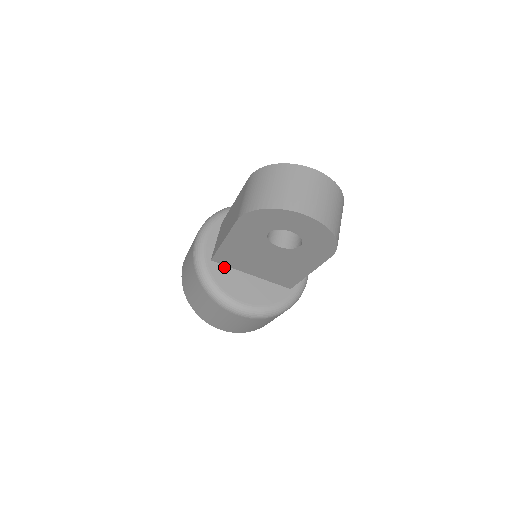
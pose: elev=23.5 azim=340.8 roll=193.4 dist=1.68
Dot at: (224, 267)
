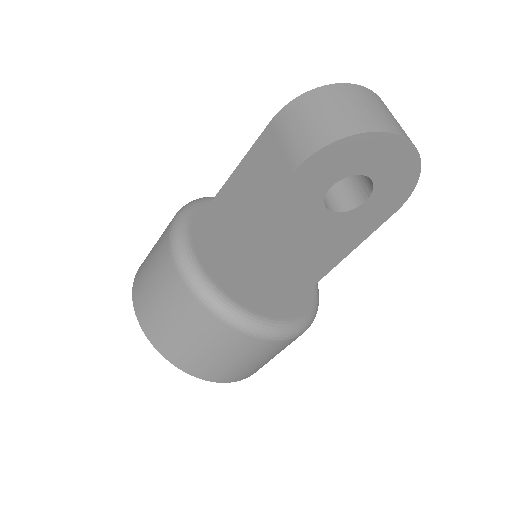
Dot at: (230, 276)
